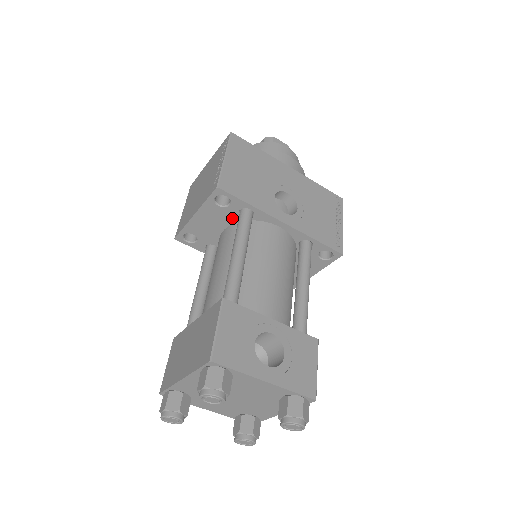
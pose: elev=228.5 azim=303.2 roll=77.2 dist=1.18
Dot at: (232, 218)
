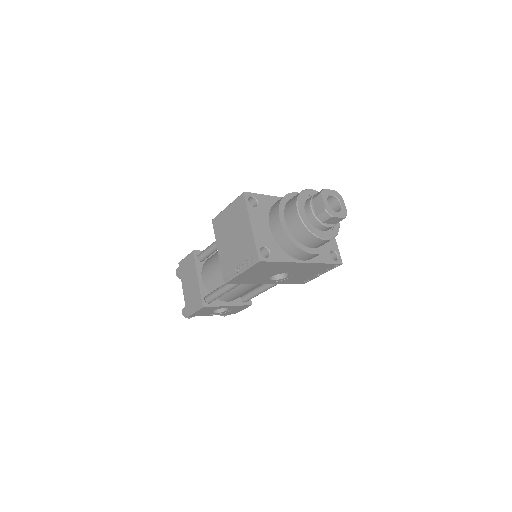
Dot at: occluded
